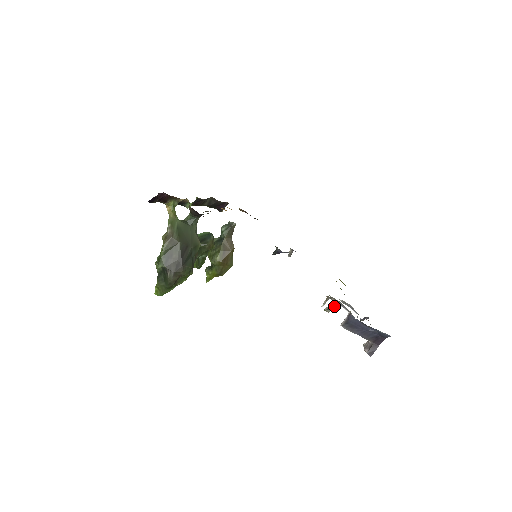
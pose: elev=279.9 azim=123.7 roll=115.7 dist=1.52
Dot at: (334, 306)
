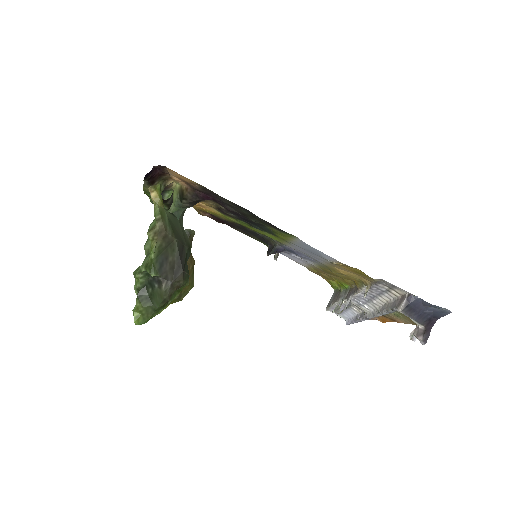
Dot at: (336, 309)
